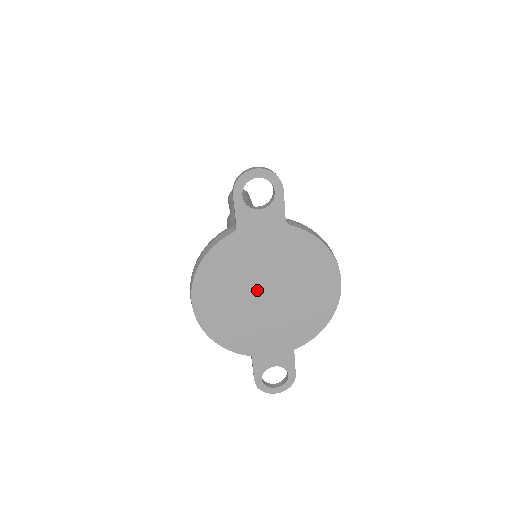
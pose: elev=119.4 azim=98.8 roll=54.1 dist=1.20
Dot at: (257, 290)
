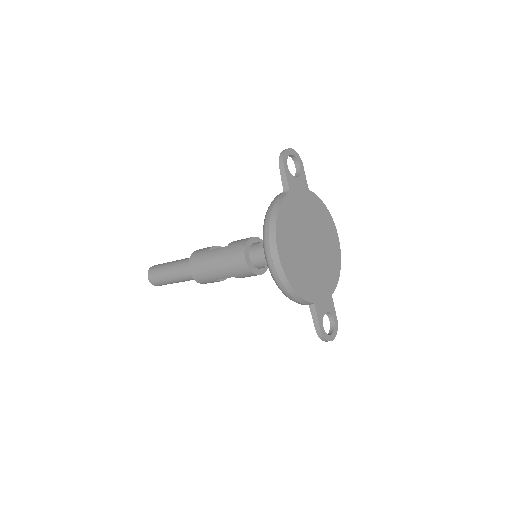
Dot at: (306, 241)
